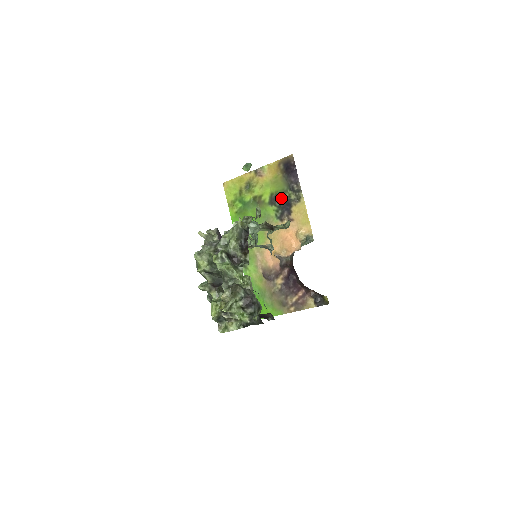
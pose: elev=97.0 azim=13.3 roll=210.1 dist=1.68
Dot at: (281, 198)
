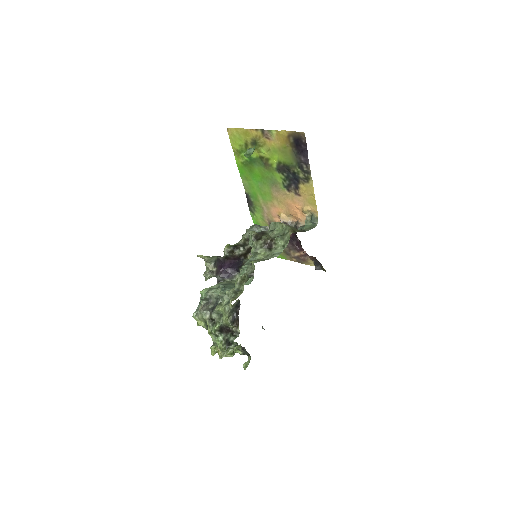
Dot at: (289, 170)
